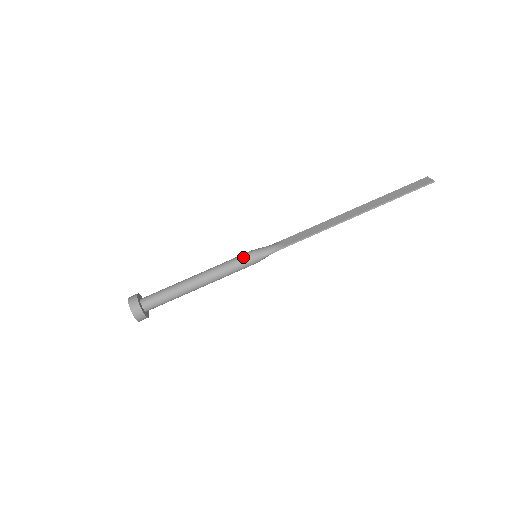
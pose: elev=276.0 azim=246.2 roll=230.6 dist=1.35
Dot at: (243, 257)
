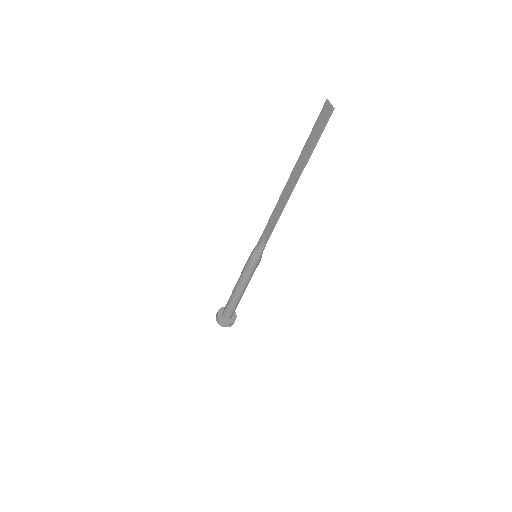
Dot at: (248, 265)
